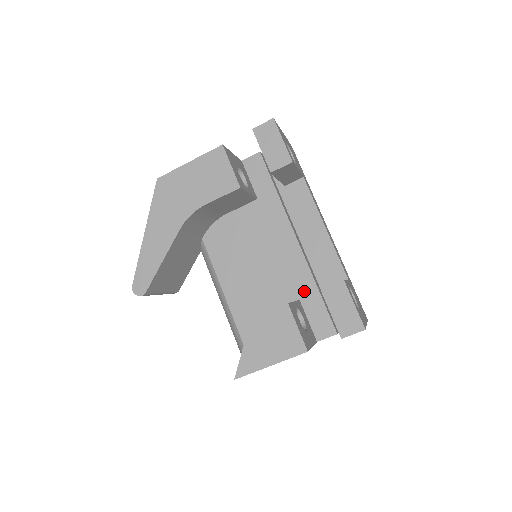
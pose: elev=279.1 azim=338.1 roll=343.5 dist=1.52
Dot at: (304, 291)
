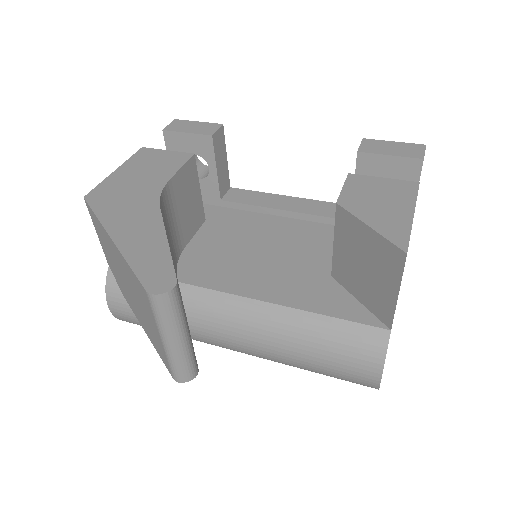
Dot at: occluded
